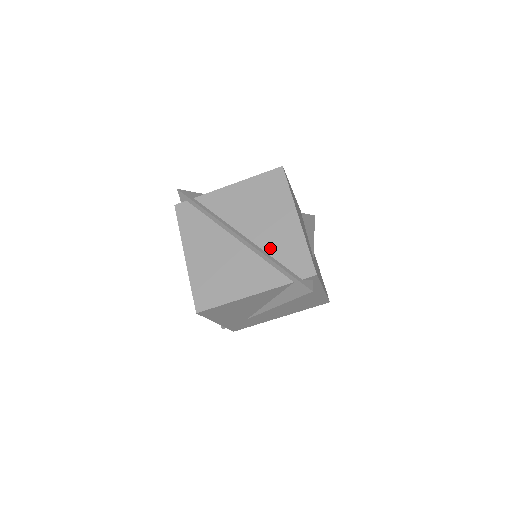
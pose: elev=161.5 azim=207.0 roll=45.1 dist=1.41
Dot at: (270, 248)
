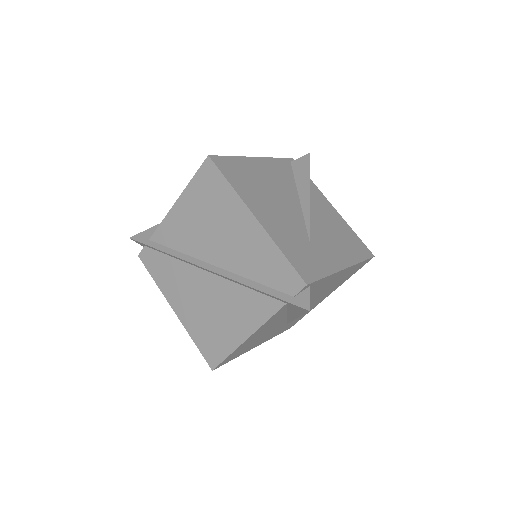
Dot at: (243, 270)
